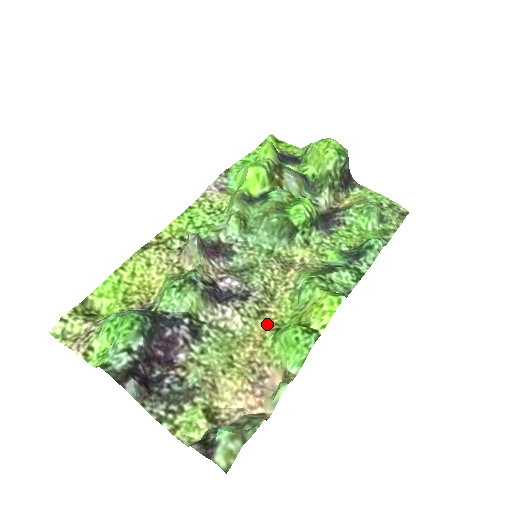
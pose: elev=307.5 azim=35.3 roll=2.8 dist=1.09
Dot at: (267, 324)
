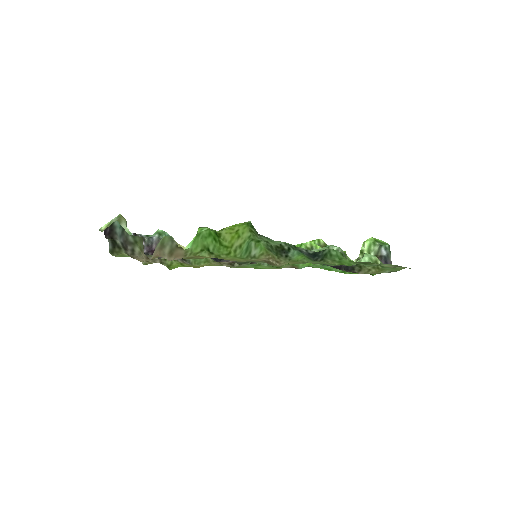
Dot at: (213, 257)
